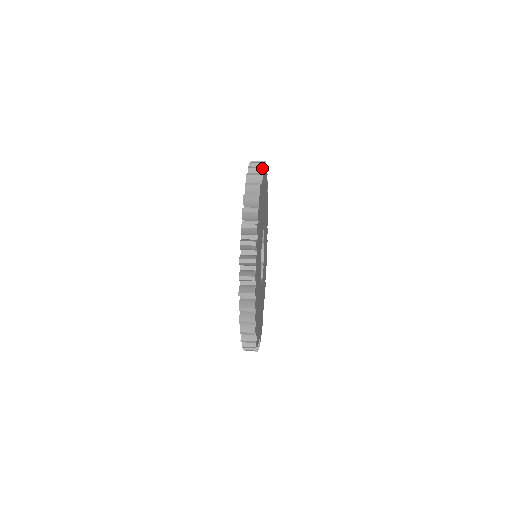
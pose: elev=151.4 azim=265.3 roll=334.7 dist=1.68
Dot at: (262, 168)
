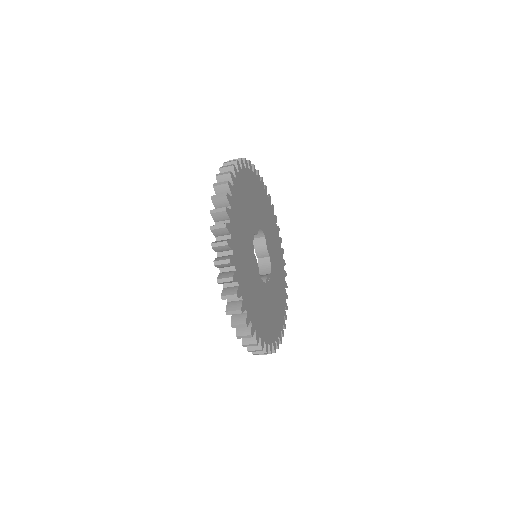
Dot at: (249, 160)
